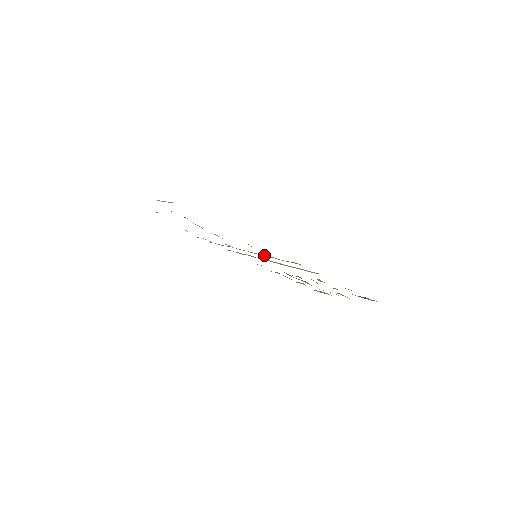
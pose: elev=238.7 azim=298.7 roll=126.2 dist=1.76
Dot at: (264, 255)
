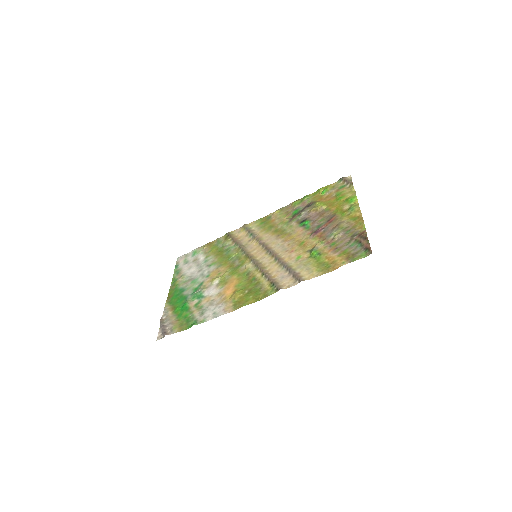
Dot at: (257, 266)
